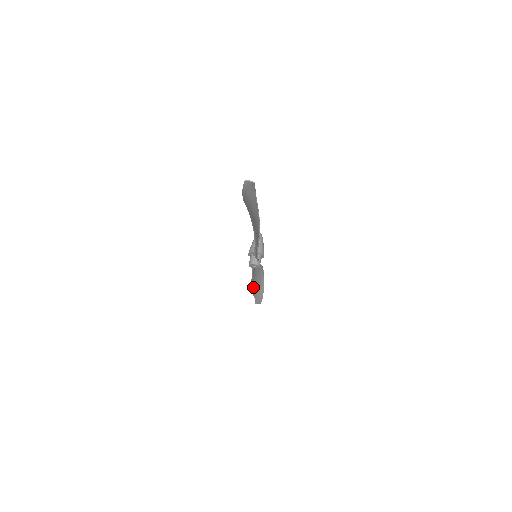
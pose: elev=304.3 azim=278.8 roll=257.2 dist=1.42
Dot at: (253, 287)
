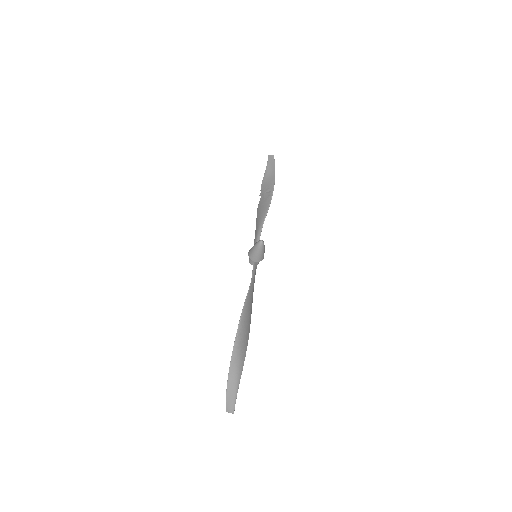
Dot at: (262, 192)
